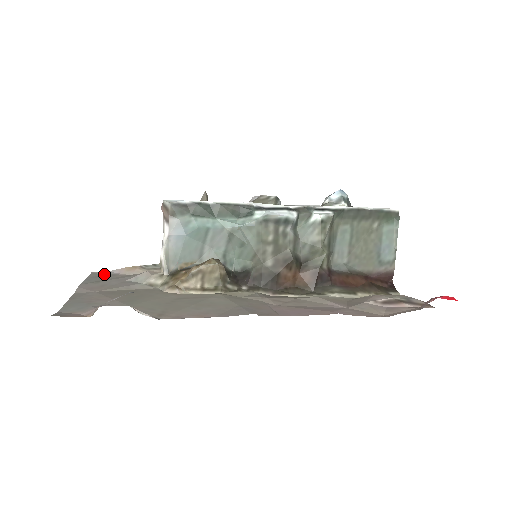
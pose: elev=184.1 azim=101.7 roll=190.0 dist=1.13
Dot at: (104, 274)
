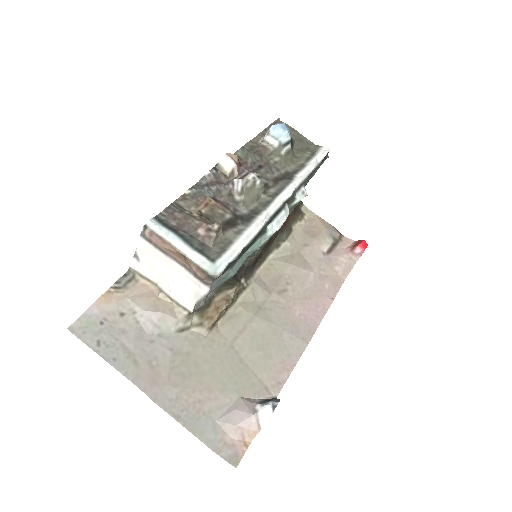
Dot at: (92, 326)
